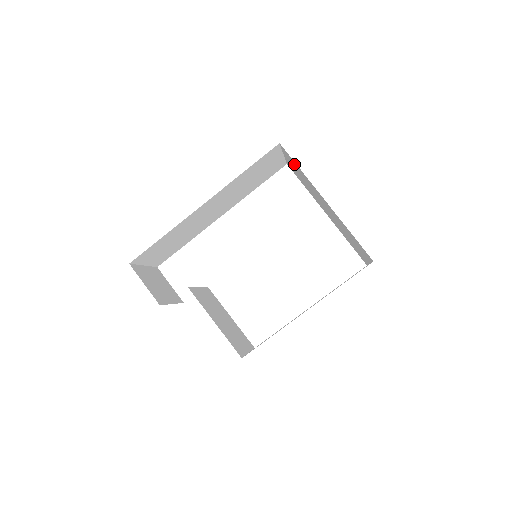
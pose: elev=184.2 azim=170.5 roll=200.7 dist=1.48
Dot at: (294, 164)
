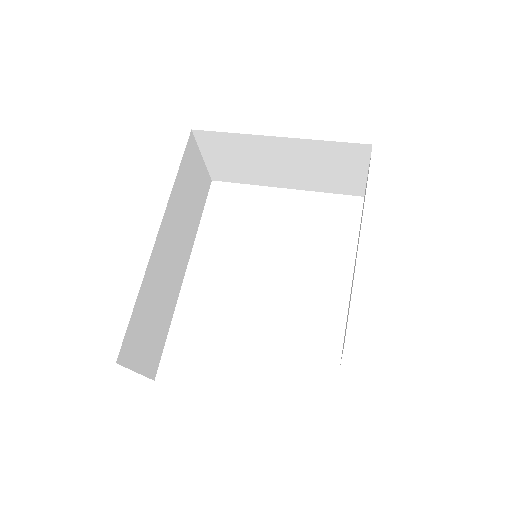
Dot at: (220, 143)
